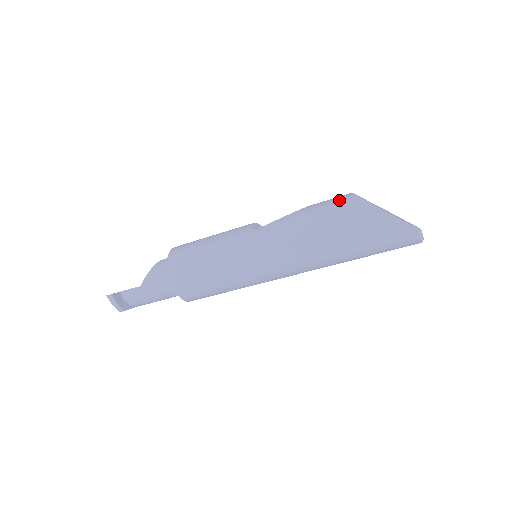
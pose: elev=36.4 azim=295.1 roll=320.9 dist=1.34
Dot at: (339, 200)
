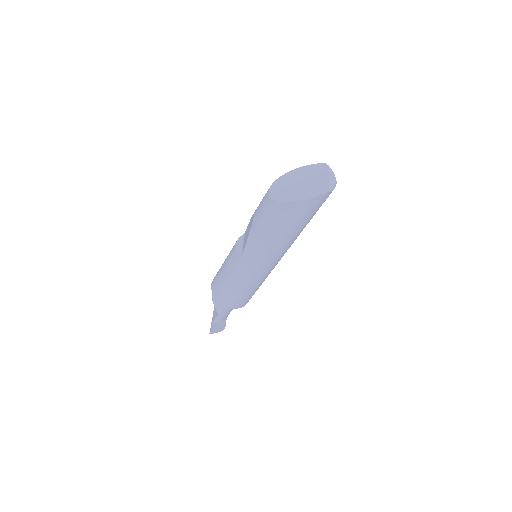
Dot at: (267, 208)
